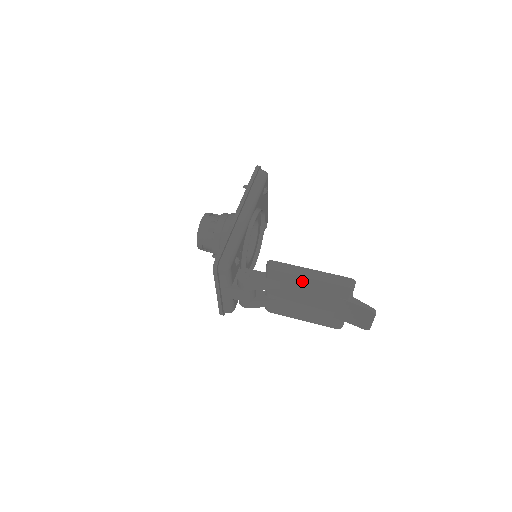
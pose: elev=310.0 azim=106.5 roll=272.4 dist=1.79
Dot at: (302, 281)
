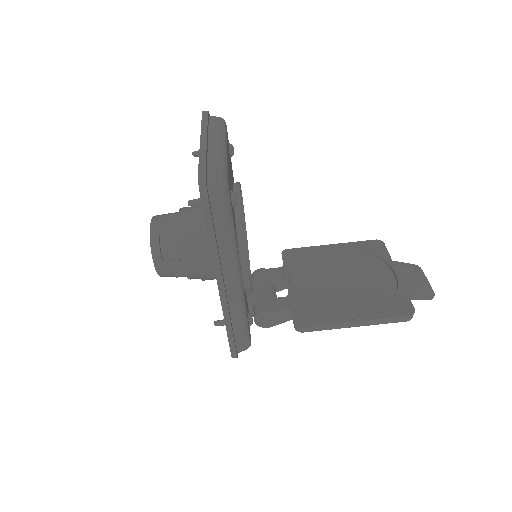
Dot at: occluded
